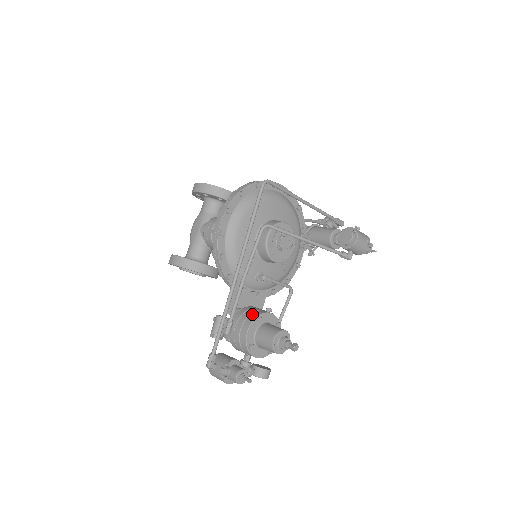
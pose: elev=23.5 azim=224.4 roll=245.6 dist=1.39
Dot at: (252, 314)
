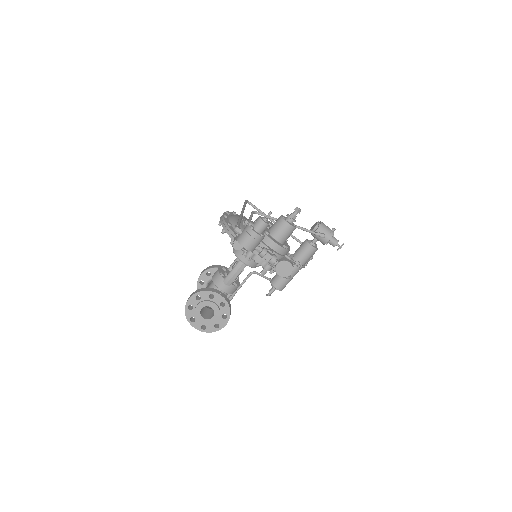
Dot at: occluded
